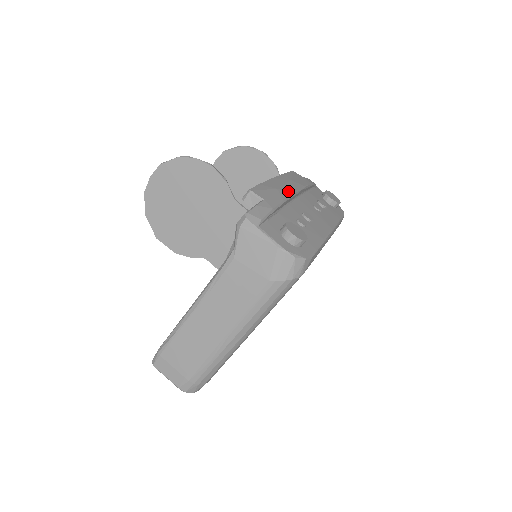
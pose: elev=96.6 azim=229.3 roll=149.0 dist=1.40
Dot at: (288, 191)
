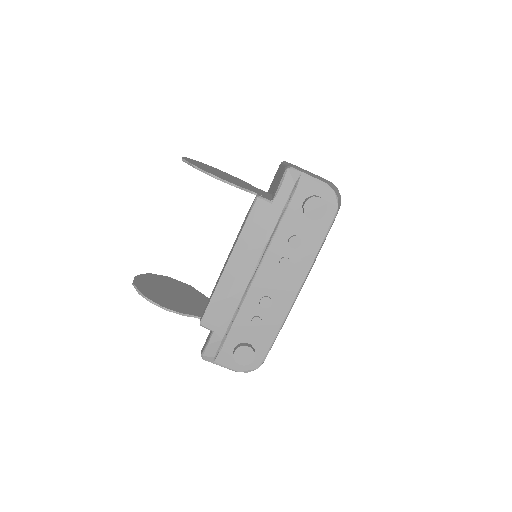
Dot at: (239, 291)
